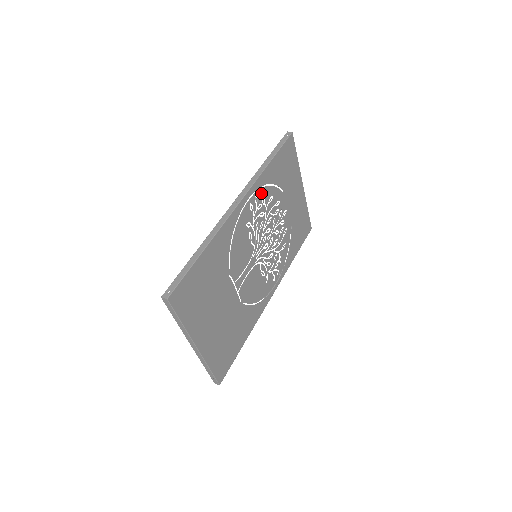
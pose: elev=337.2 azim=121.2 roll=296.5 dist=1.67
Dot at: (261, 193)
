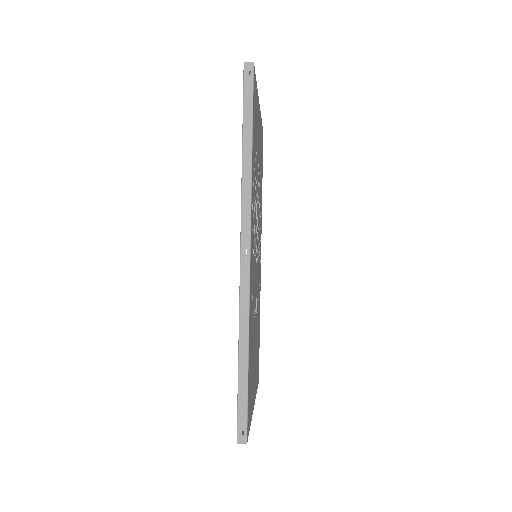
Dot at: (253, 198)
